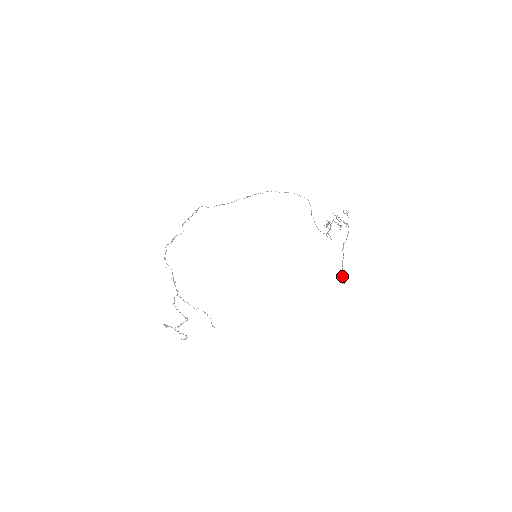
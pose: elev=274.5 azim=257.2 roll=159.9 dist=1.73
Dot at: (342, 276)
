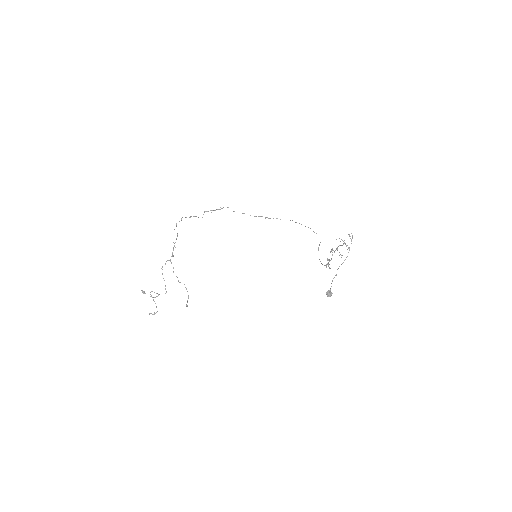
Dot at: (329, 290)
